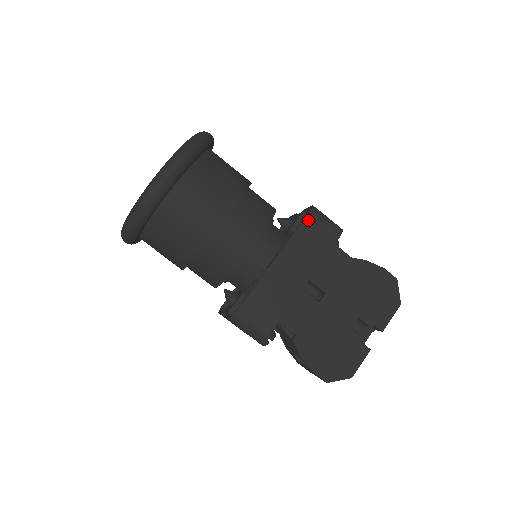
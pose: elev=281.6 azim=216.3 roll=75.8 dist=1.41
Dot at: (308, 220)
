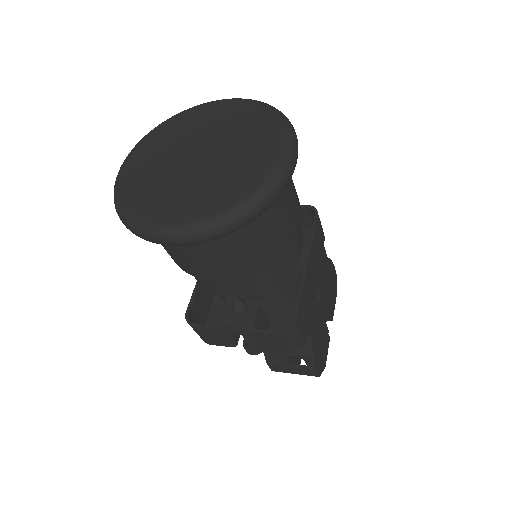
Dot at: (318, 221)
